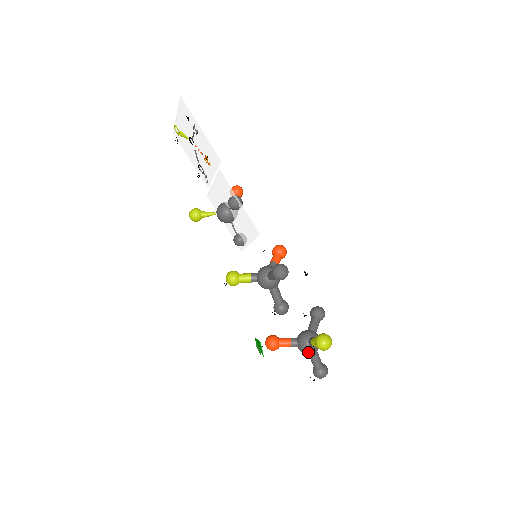
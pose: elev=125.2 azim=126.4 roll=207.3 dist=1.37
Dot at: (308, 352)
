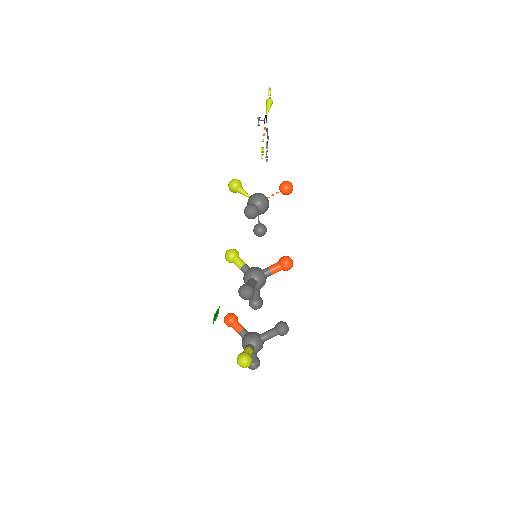
Dot at: occluded
